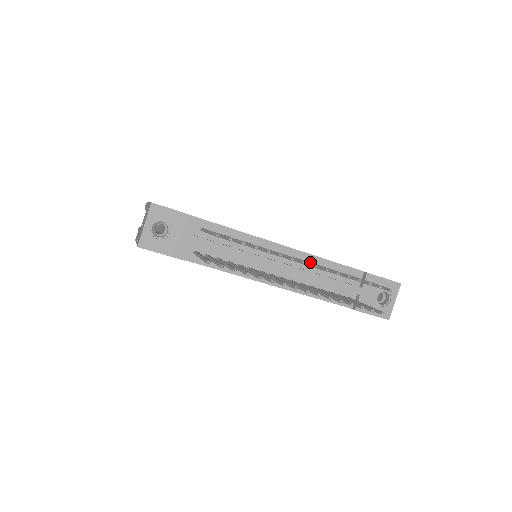
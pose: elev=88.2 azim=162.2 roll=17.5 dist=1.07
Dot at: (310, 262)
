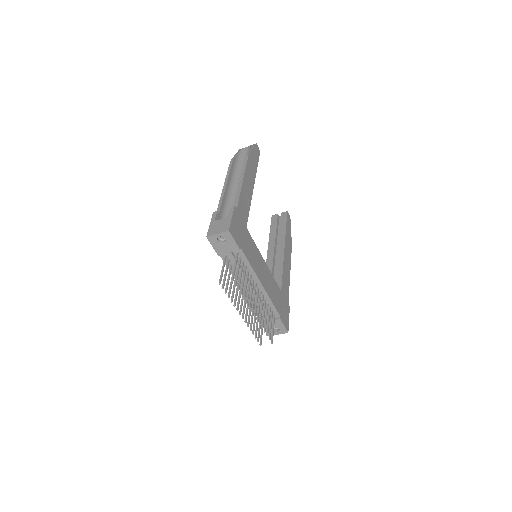
Dot at: (264, 296)
